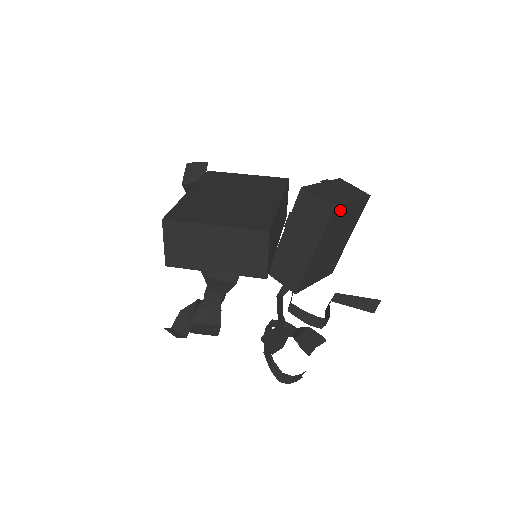
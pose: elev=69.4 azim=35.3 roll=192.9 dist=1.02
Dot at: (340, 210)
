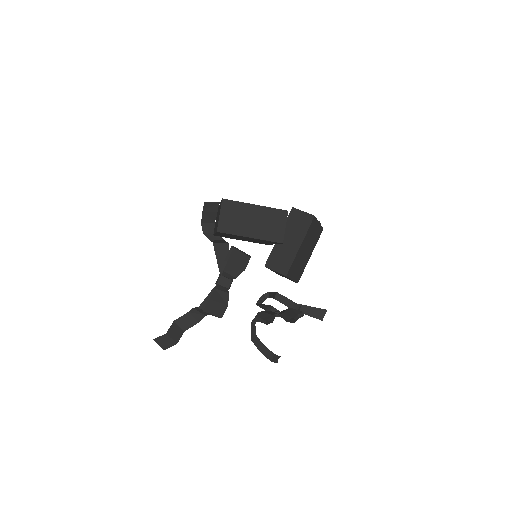
Dot at: (315, 222)
